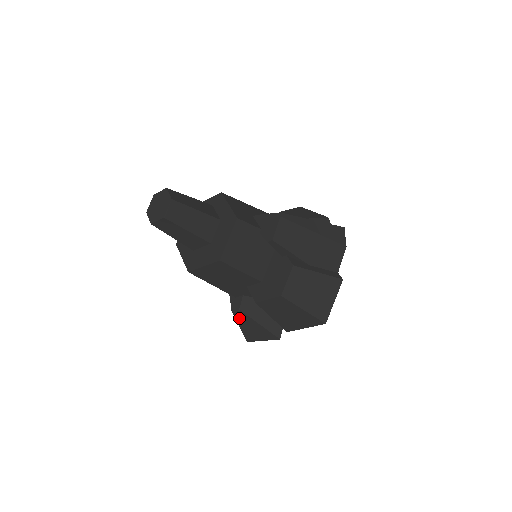
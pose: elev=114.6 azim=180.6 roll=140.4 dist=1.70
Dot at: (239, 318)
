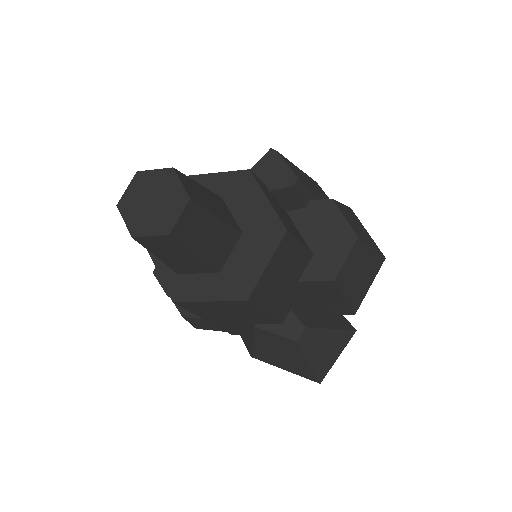
Dot at: (307, 346)
